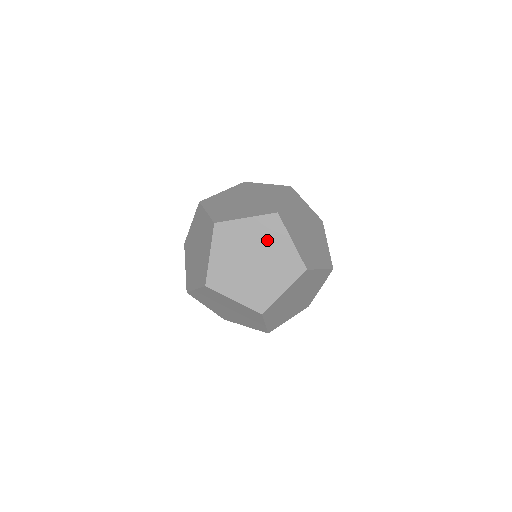
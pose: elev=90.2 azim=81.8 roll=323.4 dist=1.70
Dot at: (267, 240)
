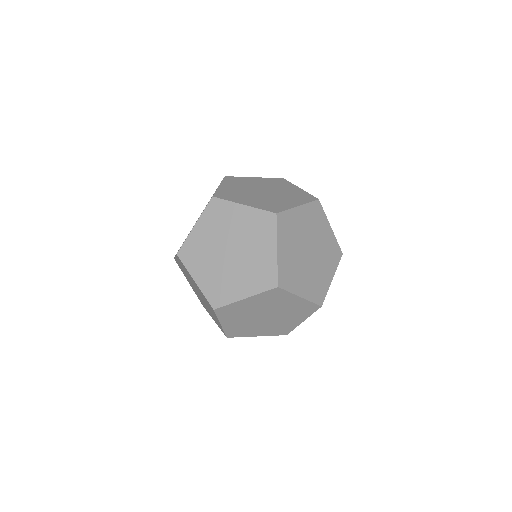
Dot at: (276, 186)
